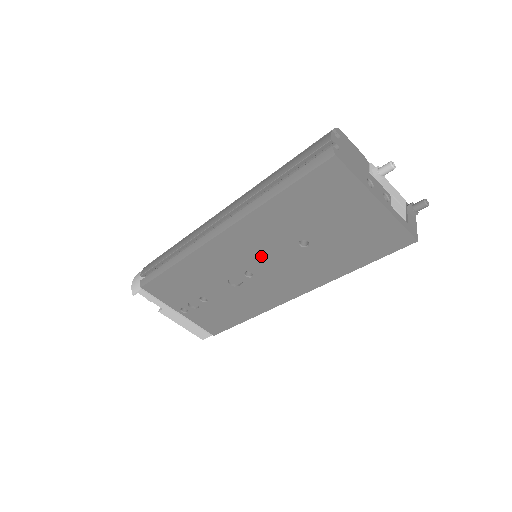
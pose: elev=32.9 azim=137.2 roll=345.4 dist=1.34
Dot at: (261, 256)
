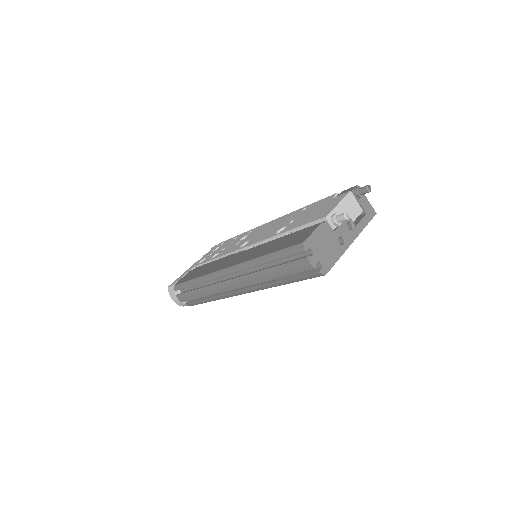
Dot at: occluded
